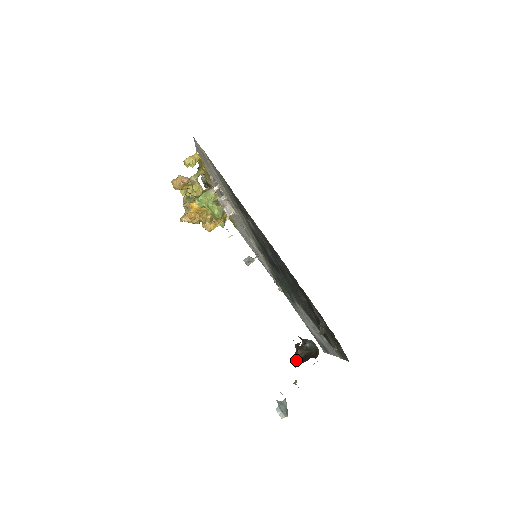
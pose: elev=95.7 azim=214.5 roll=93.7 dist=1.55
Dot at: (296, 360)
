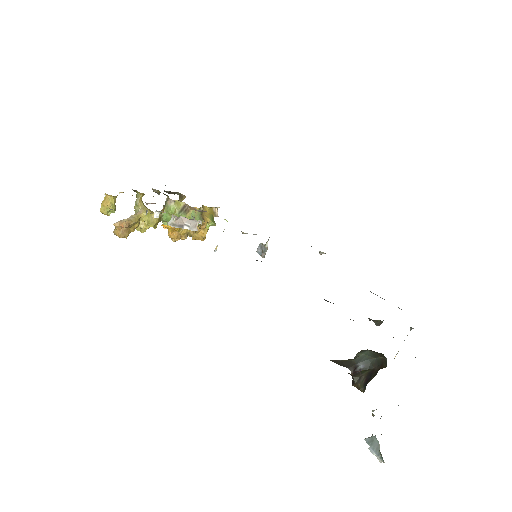
Dot at: (359, 387)
